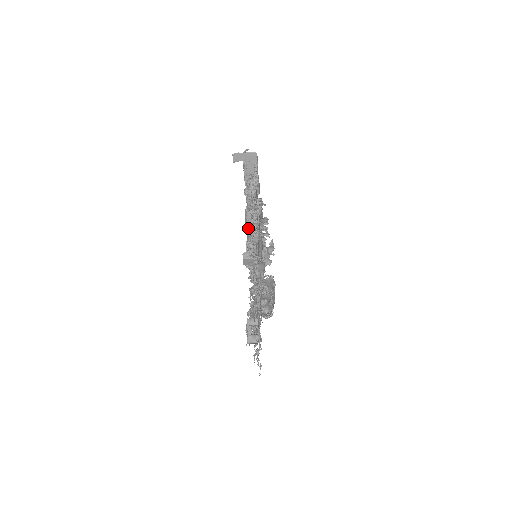
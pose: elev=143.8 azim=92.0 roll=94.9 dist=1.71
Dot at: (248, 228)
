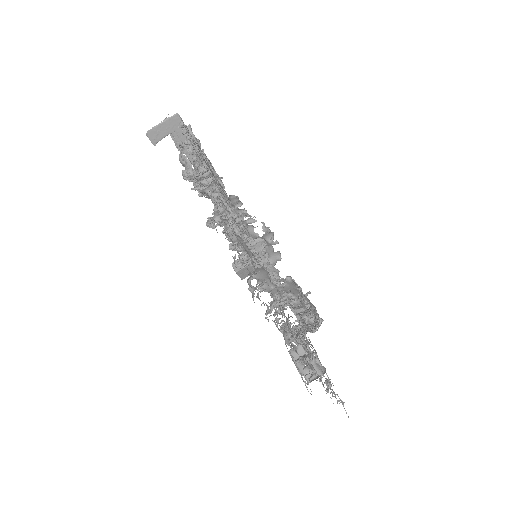
Dot at: (214, 226)
